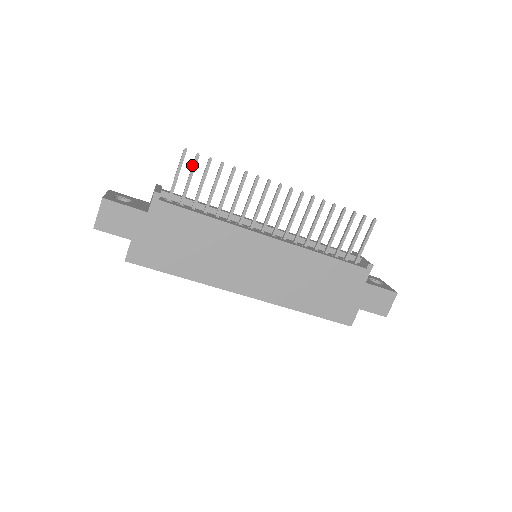
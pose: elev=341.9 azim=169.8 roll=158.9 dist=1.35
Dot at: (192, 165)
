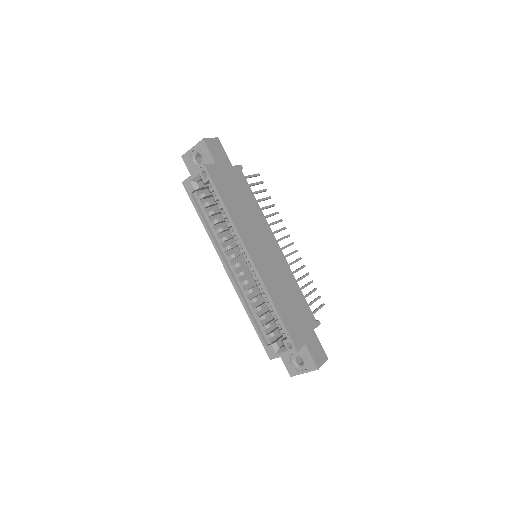
Dot at: (257, 182)
